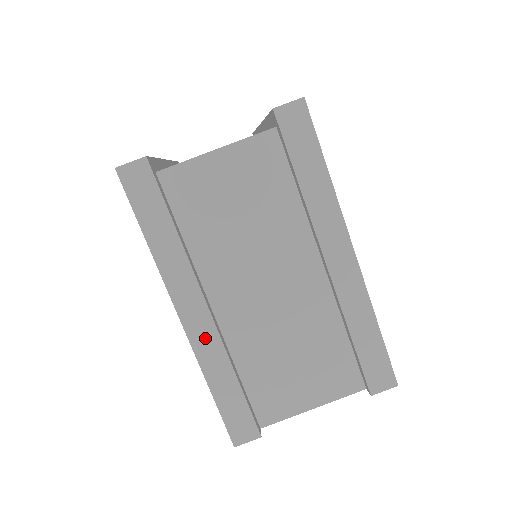
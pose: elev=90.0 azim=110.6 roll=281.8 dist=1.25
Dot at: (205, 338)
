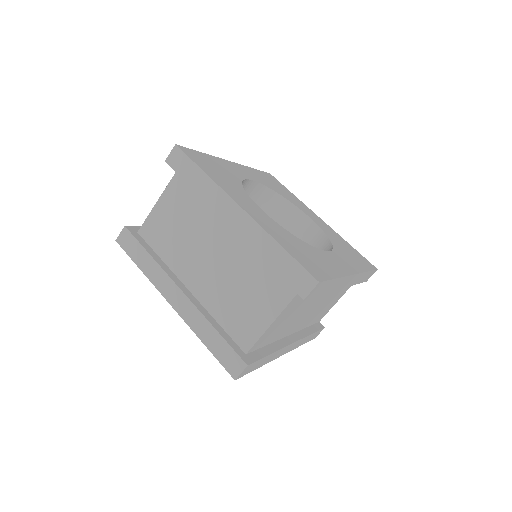
Dot at: (295, 345)
